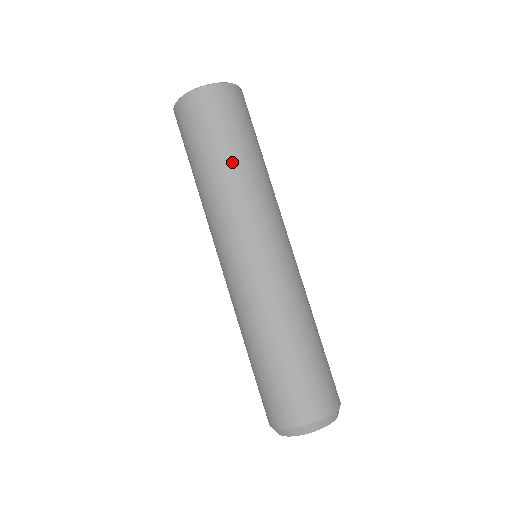
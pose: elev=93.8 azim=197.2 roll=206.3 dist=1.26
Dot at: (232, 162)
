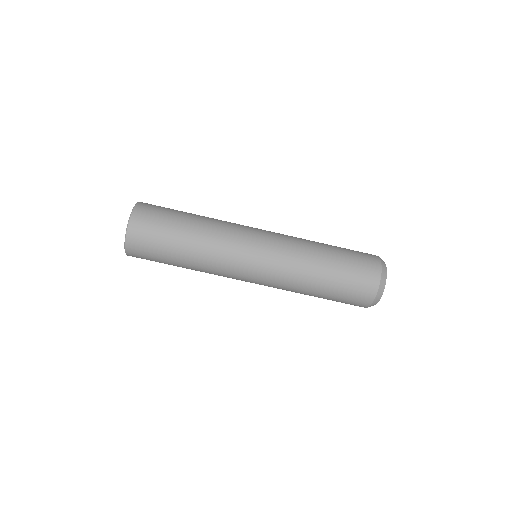
Dot at: (186, 258)
